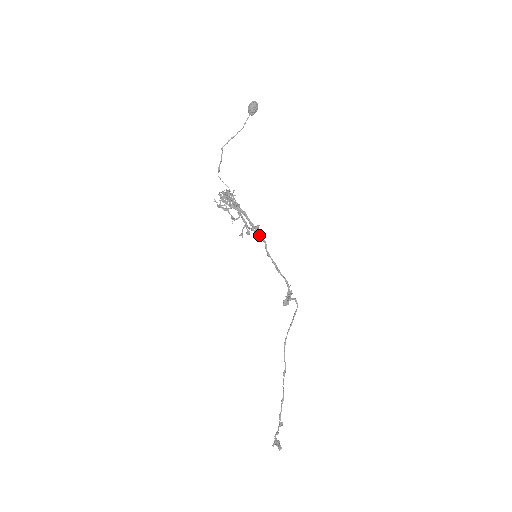
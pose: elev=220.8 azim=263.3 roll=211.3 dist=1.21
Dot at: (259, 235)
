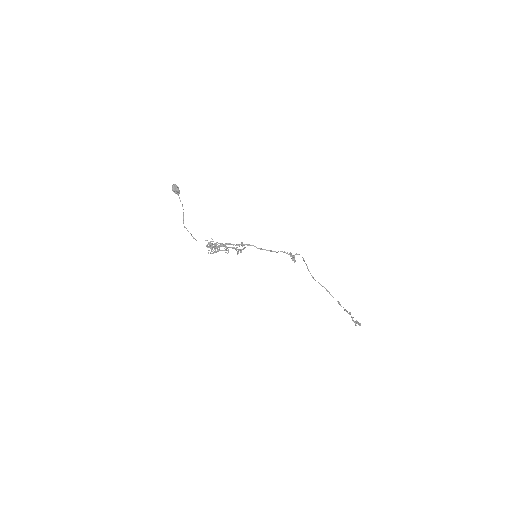
Dot at: occluded
